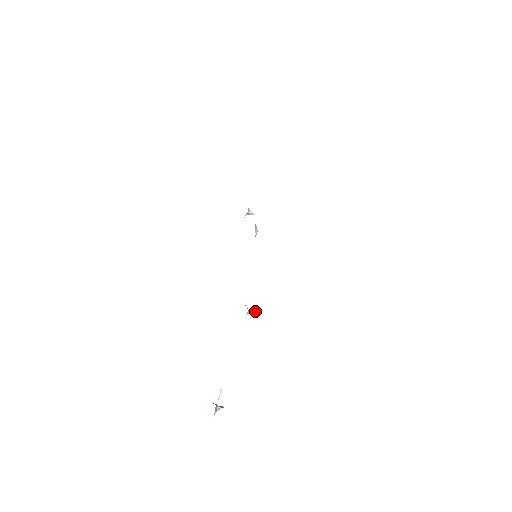
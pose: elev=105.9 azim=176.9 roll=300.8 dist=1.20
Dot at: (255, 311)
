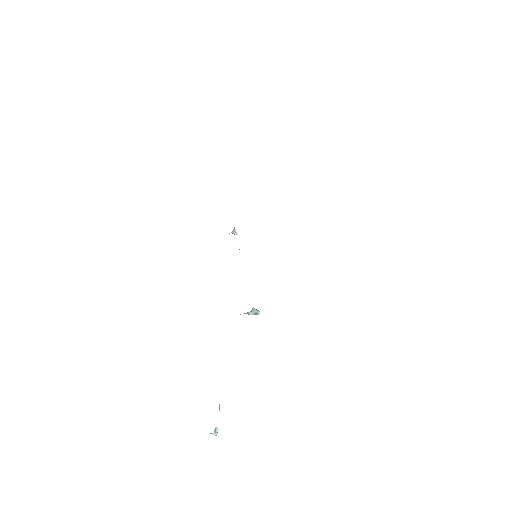
Dot at: (258, 310)
